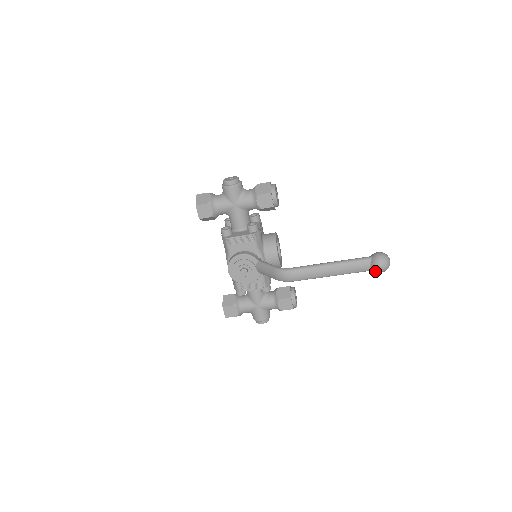
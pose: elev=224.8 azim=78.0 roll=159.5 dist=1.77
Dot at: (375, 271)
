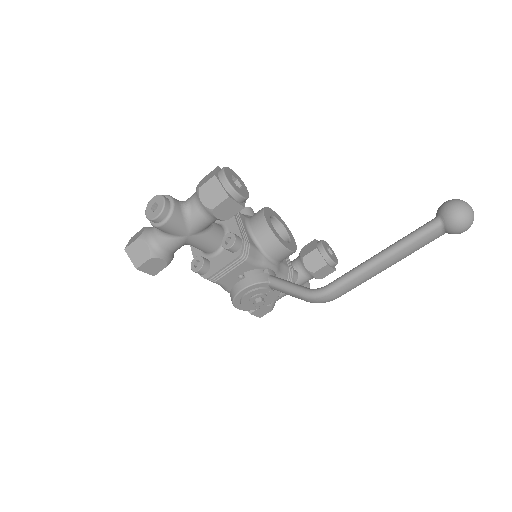
Dot at: (453, 233)
